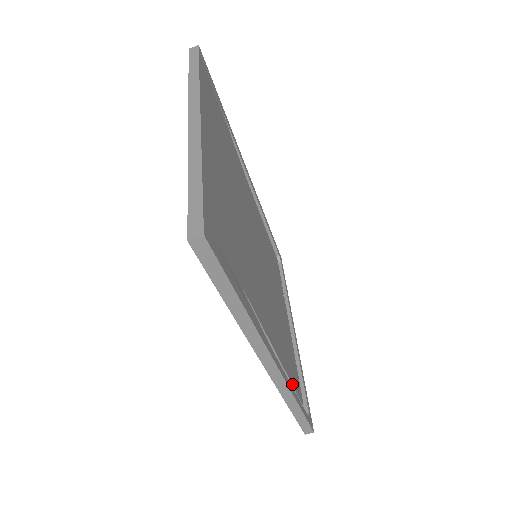
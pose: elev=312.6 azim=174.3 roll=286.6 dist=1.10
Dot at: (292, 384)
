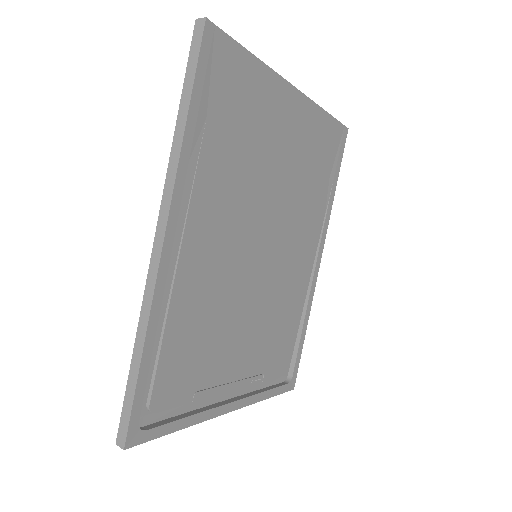
Dot at: (162, 344)
